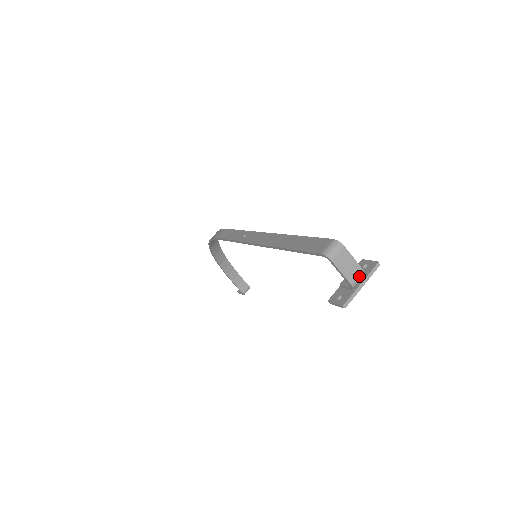
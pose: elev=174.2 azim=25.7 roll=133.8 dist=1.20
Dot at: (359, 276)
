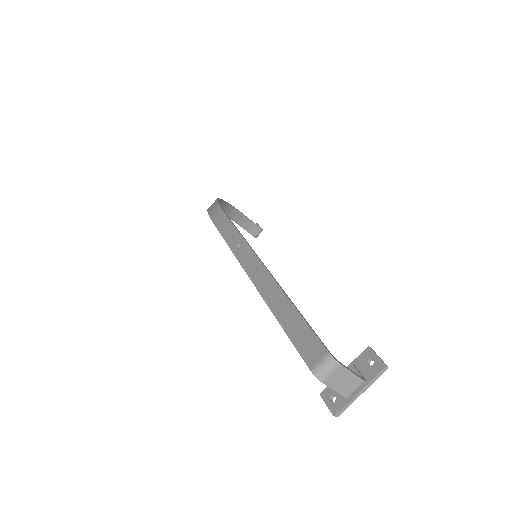
Dot at: (358, 387)
